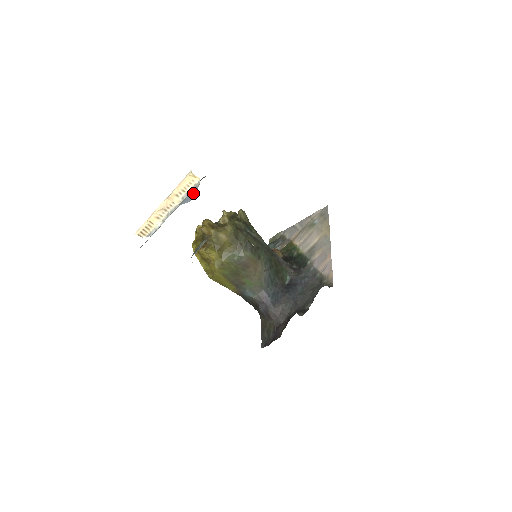
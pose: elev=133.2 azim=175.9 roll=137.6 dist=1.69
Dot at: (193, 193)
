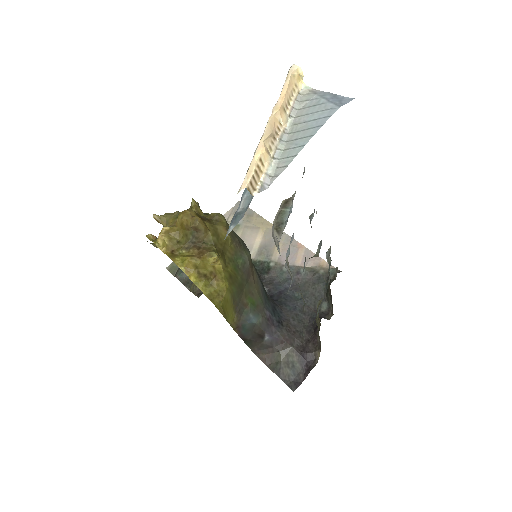
Dot at: (331, 94)
